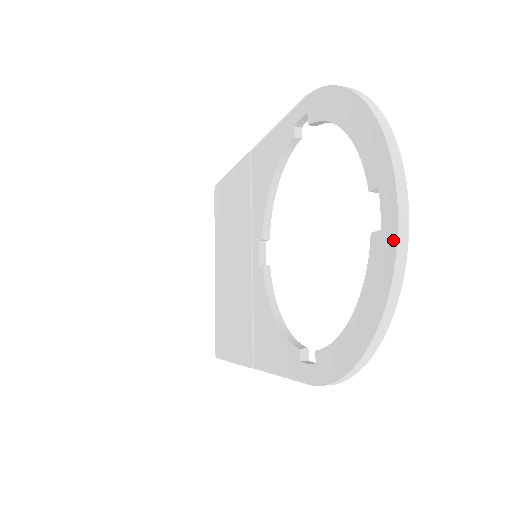
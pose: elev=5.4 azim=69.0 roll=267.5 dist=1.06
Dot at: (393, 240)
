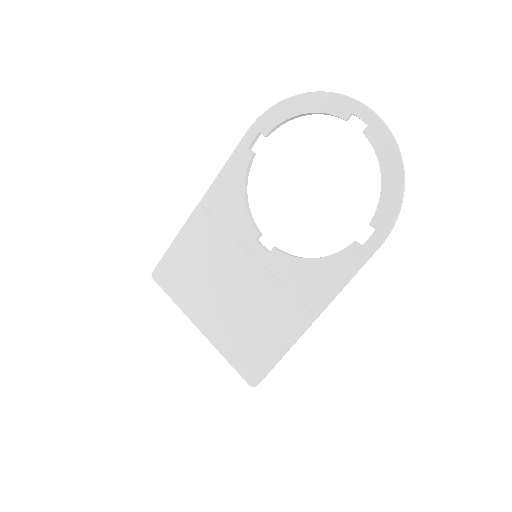
Dot at: (379, 121)
